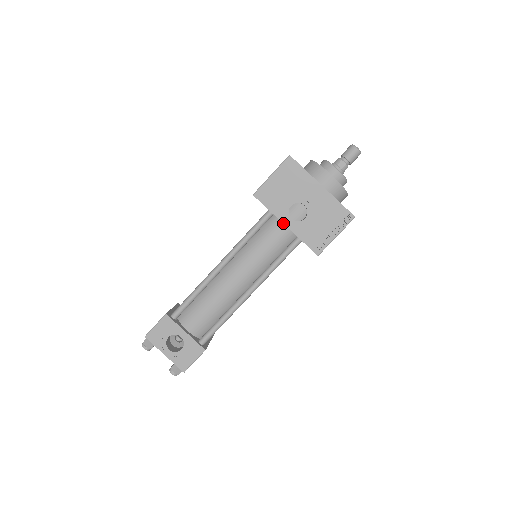
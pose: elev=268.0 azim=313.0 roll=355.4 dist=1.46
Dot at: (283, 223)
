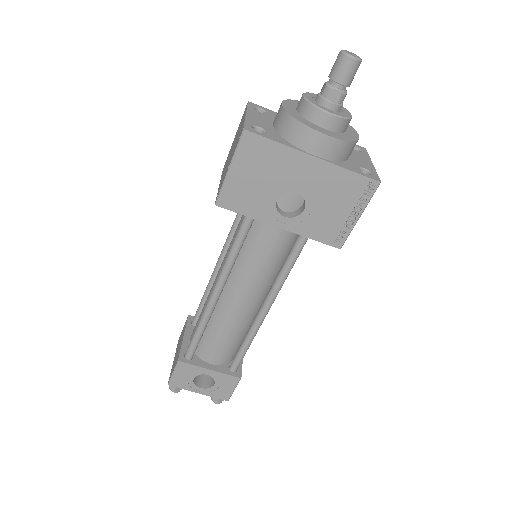
Dot at: (275, 226)
